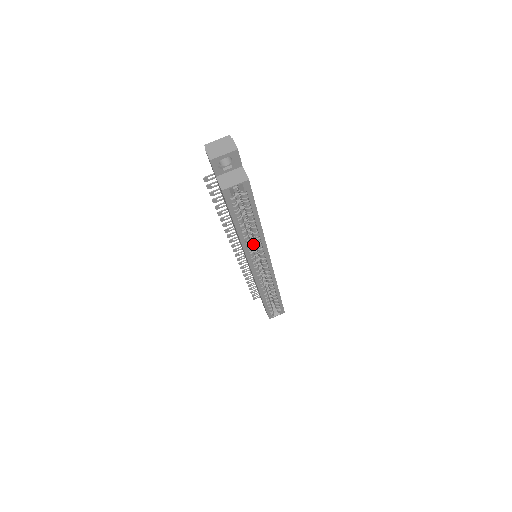
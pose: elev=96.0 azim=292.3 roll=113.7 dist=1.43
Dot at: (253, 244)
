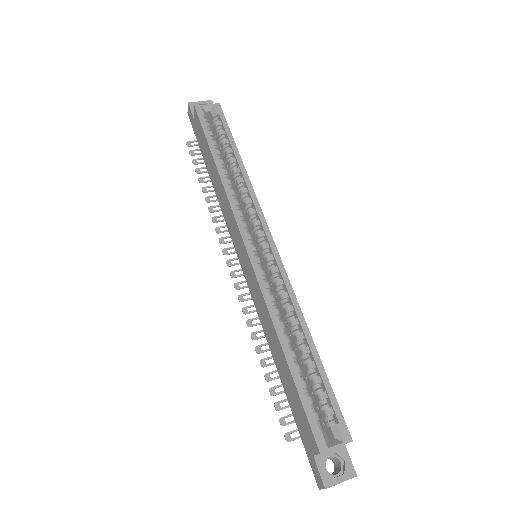
Dot at: occluded
